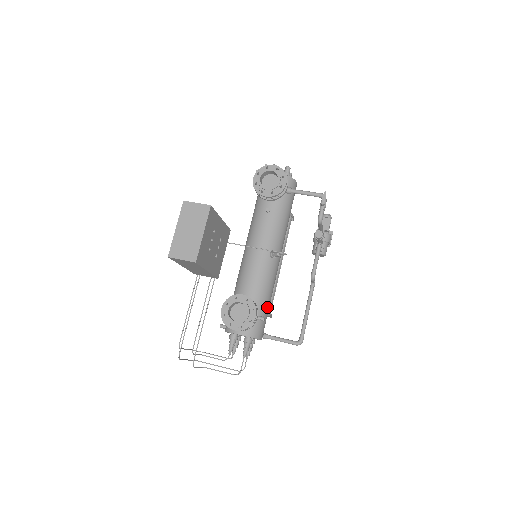
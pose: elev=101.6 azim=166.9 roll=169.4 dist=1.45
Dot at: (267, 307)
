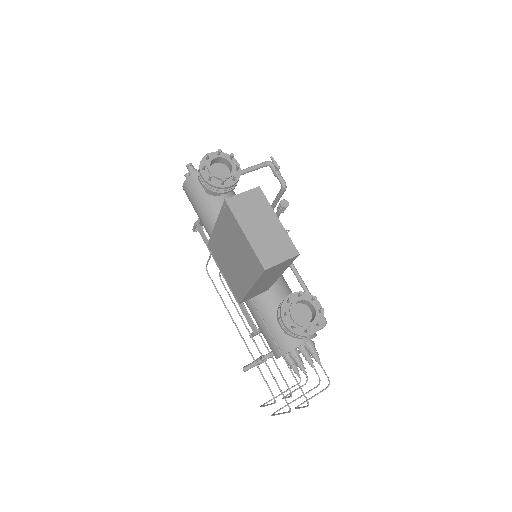
Dot at: occluded
